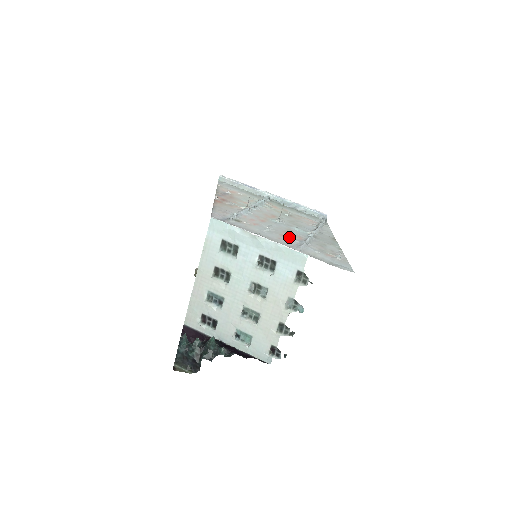
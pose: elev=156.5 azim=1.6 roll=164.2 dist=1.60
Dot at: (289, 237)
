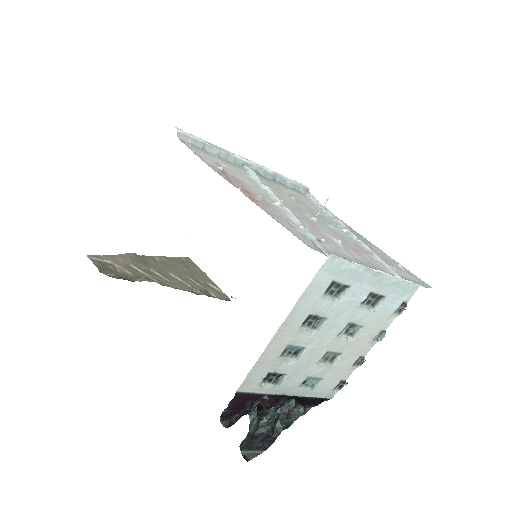
Dot at: (359, 250)
